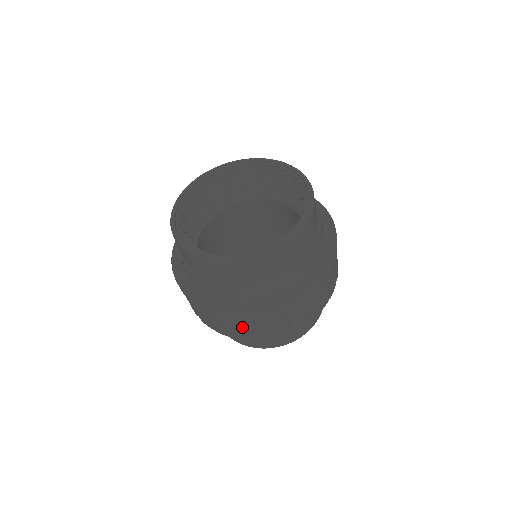
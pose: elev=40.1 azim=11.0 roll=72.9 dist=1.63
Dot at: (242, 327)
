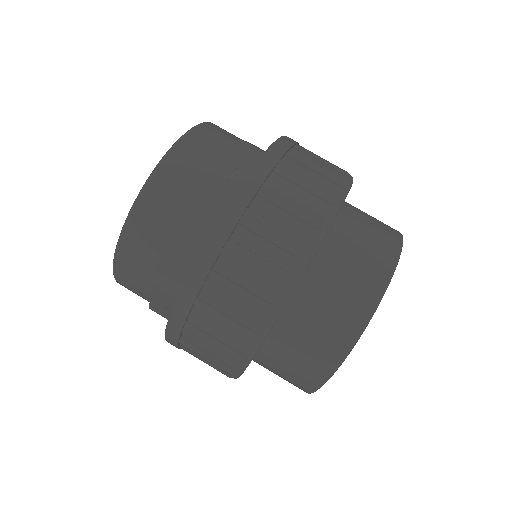
Dot at: (262, 246)
